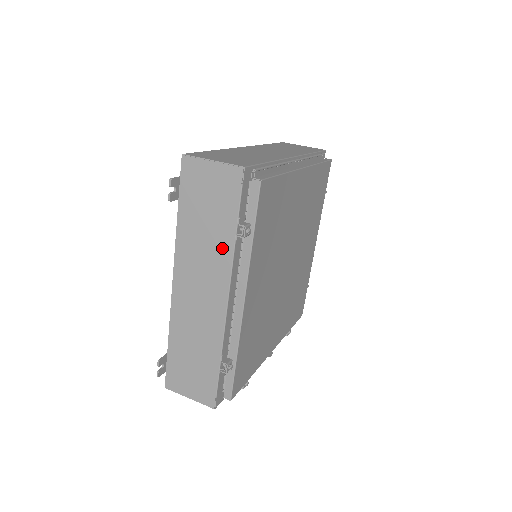
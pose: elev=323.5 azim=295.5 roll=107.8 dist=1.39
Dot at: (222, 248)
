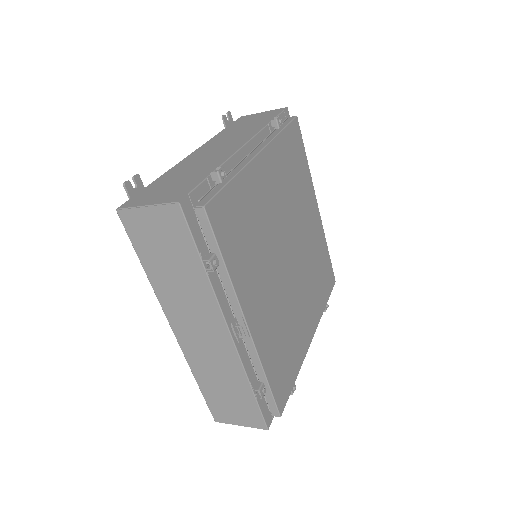
Dot at: (254, 129)
